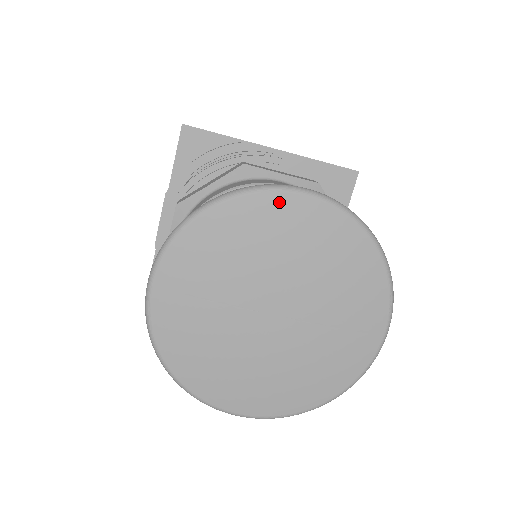
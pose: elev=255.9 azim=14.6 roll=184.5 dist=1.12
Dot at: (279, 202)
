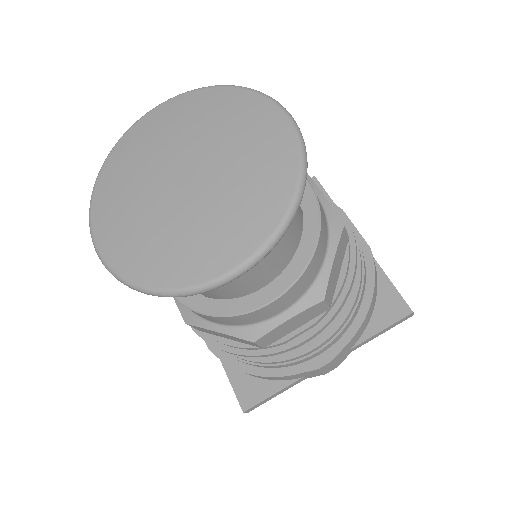
Dot at: (139, 127)
